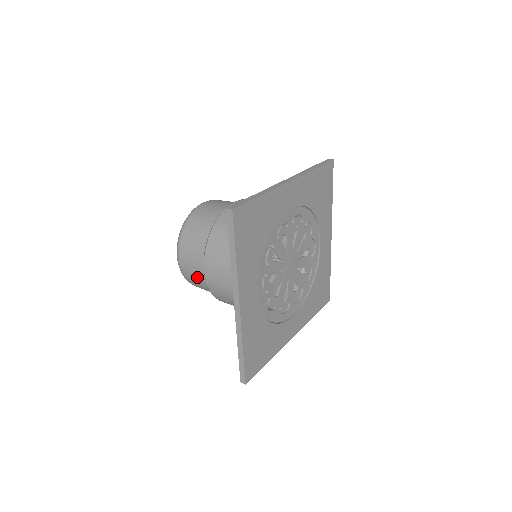
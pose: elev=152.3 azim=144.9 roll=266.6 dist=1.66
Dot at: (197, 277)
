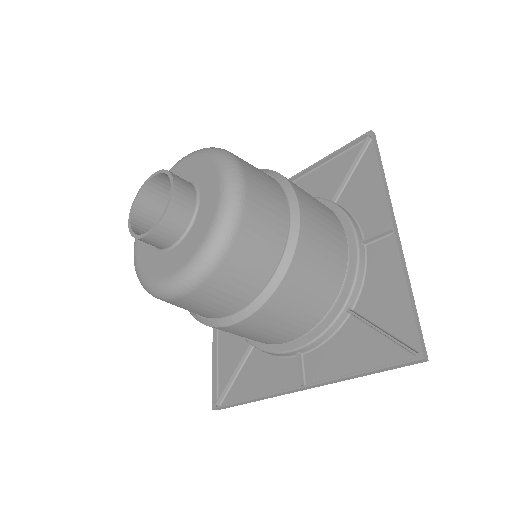
Dot at: (199, 312)
